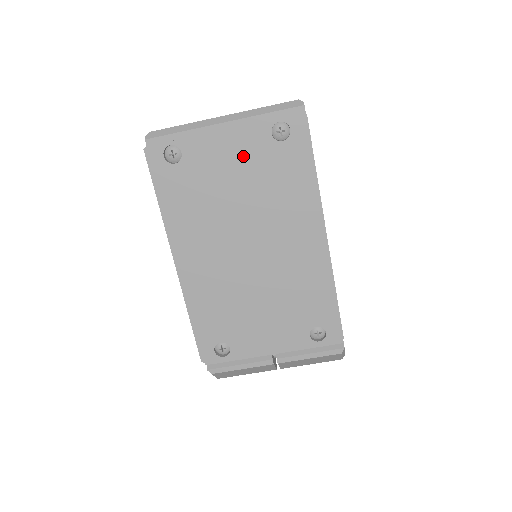
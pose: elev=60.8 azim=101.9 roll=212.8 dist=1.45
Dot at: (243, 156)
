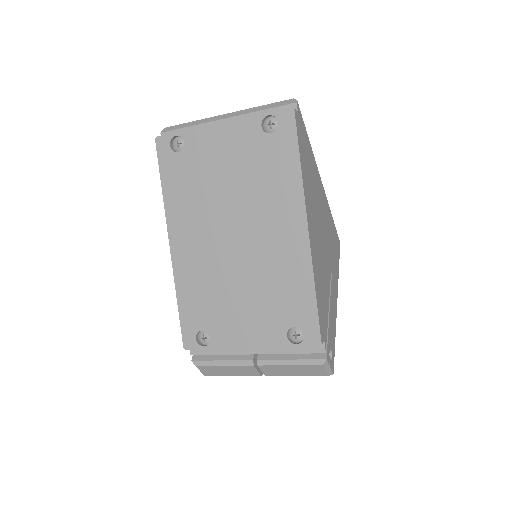
Dot at: (235, 147)
